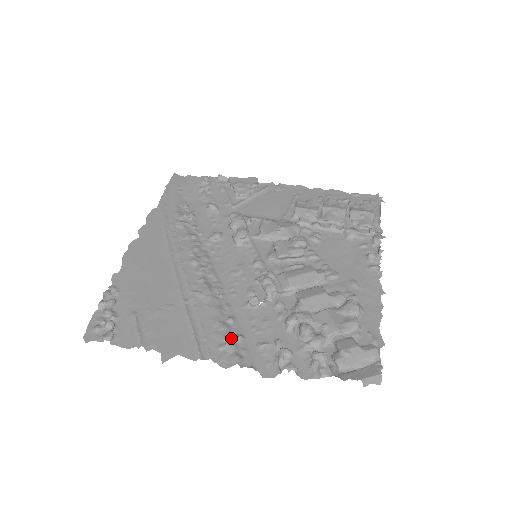
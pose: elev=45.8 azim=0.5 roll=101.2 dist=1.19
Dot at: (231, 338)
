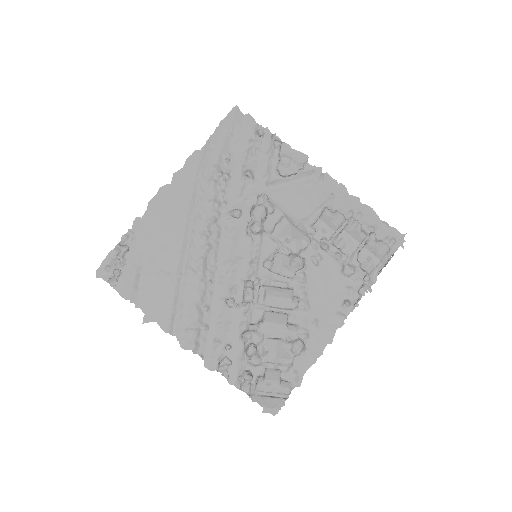
Dot at: (198, 326)
